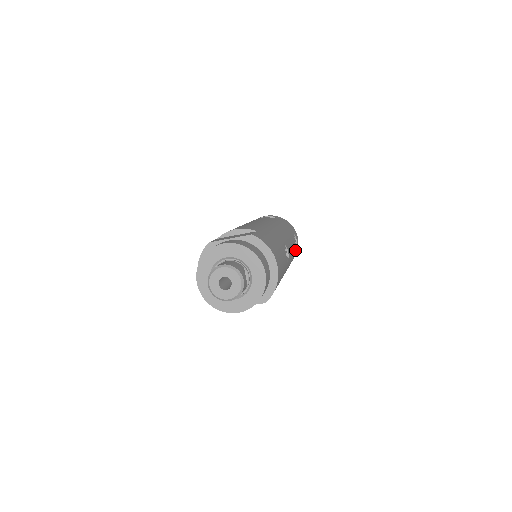
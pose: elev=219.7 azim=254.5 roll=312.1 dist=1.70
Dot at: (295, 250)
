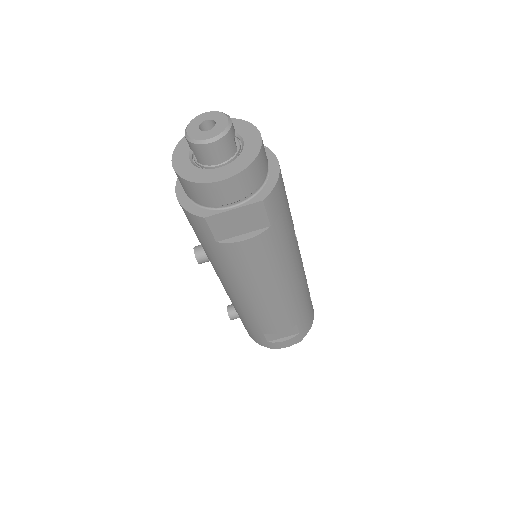
Dot at: (309, 295)
